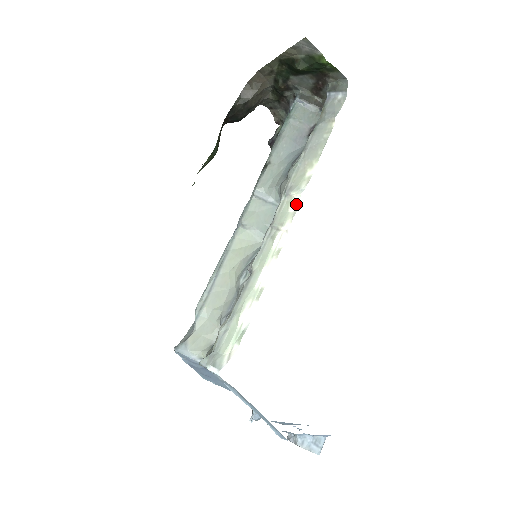
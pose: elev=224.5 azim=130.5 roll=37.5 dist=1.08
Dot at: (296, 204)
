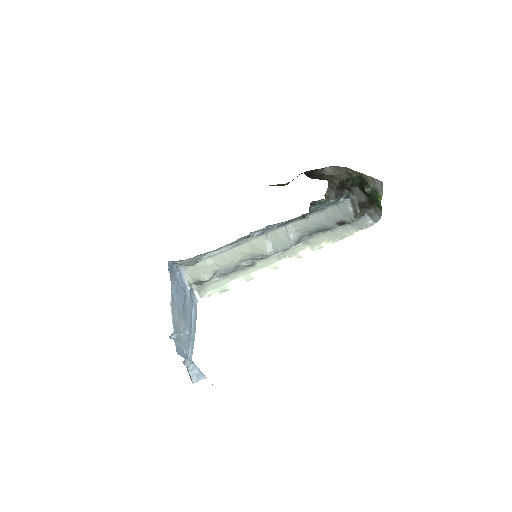
Dot at: (305, 253)
